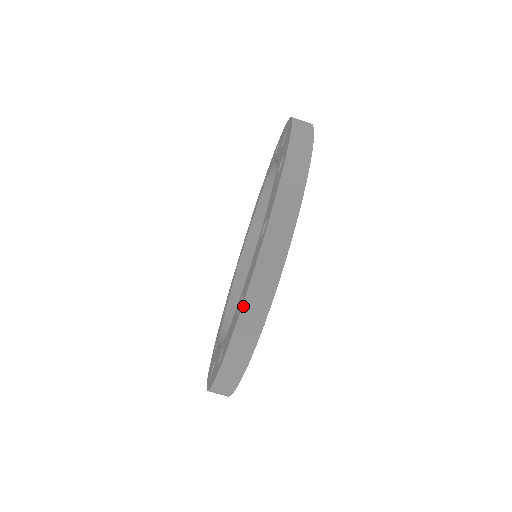
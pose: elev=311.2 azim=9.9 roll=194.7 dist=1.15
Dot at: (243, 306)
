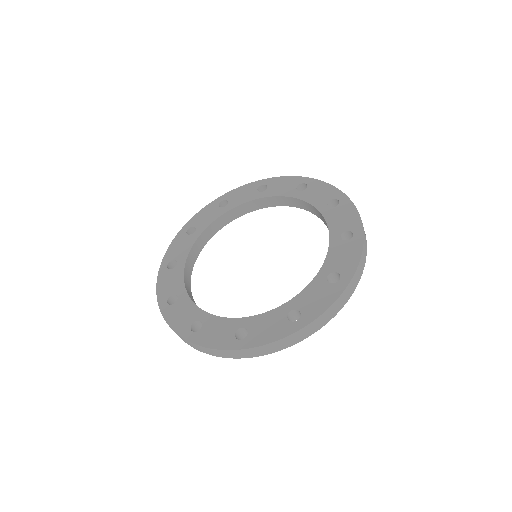
Dot at: (192, 343)
